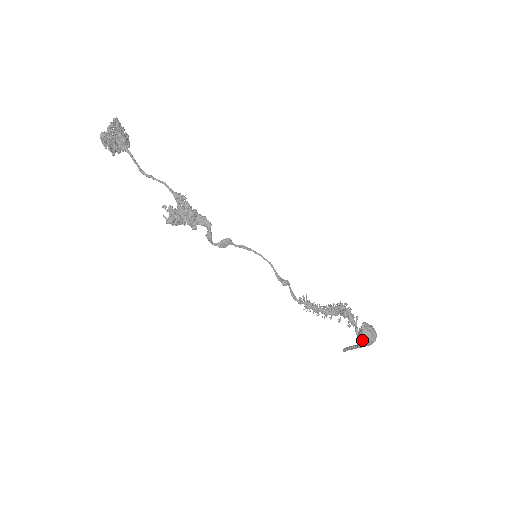
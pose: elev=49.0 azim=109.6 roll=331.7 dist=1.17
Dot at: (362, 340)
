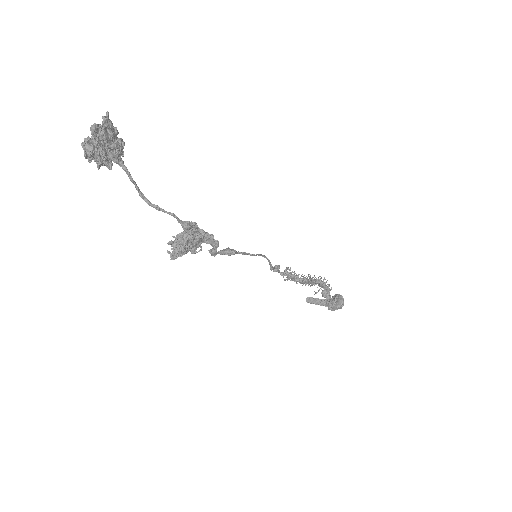
Dot at: (330, 309)
